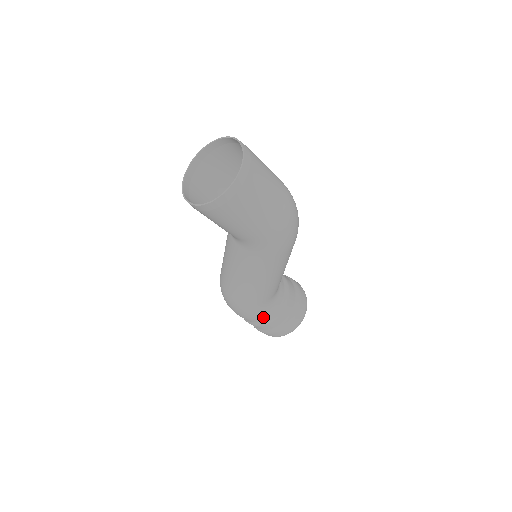
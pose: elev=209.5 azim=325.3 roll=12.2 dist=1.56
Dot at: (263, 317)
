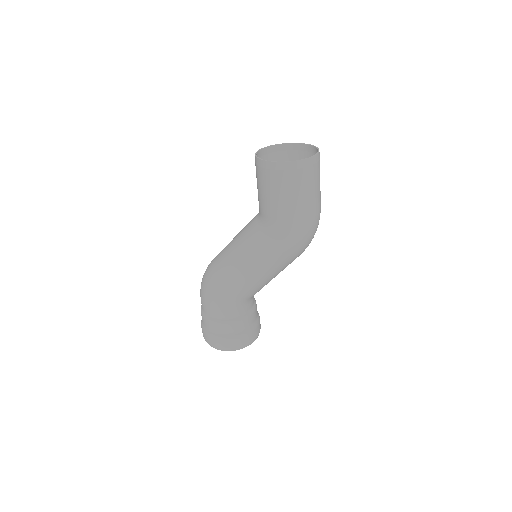
Dot at: (222, 313)
